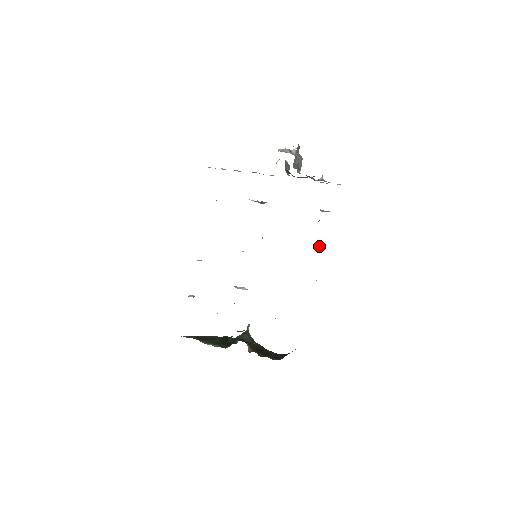
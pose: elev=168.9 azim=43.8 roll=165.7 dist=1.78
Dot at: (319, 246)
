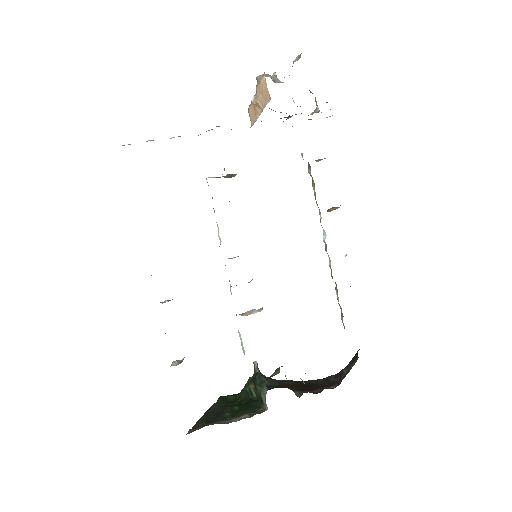
Dot at: (331, 209)
